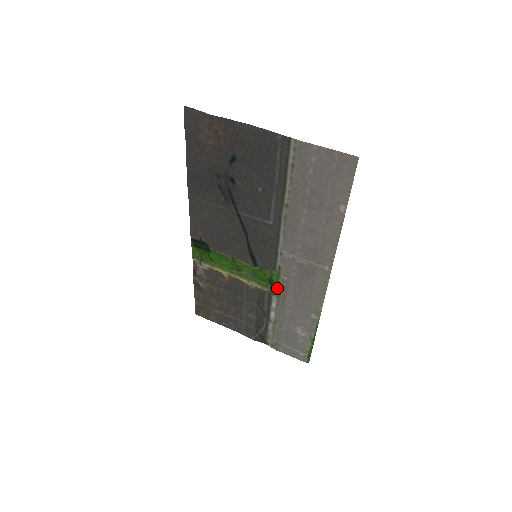
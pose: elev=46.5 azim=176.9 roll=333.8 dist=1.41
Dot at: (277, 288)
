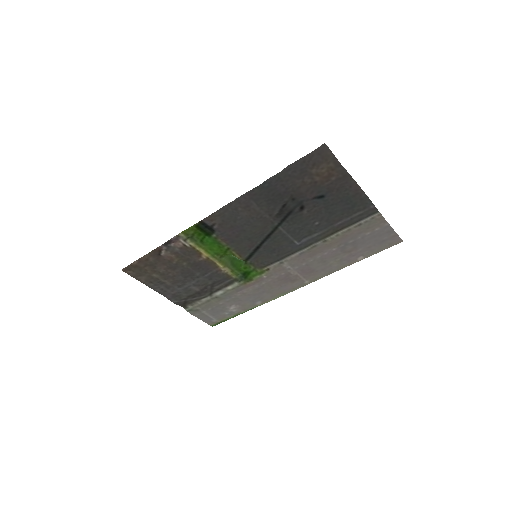
Dot at: (247, 279)
